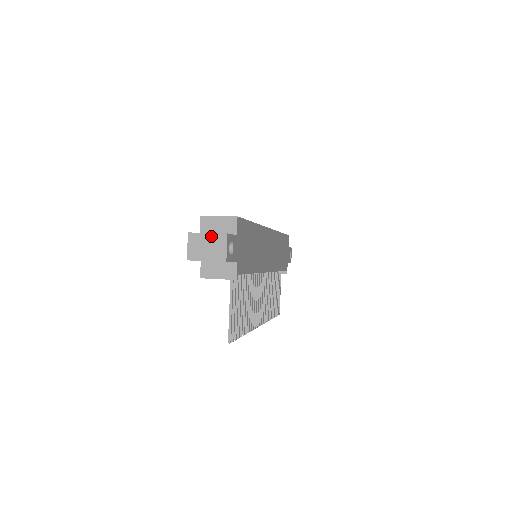
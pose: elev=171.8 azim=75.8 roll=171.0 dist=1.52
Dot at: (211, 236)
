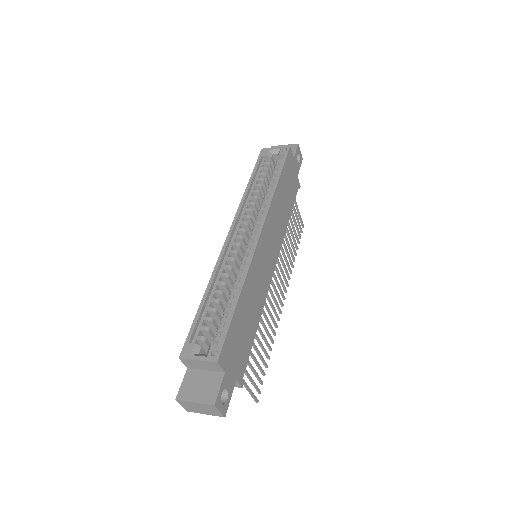
Dot at: (199, 404)
